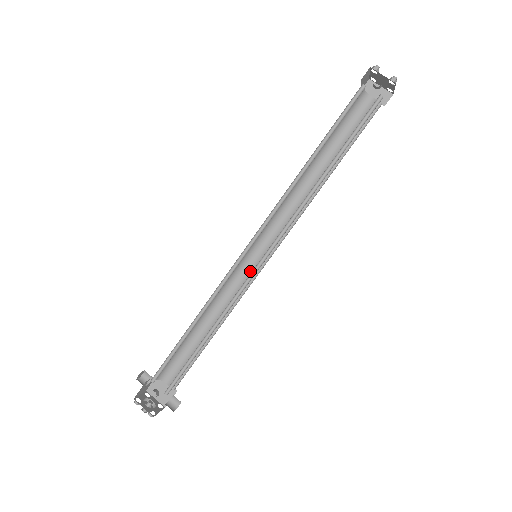
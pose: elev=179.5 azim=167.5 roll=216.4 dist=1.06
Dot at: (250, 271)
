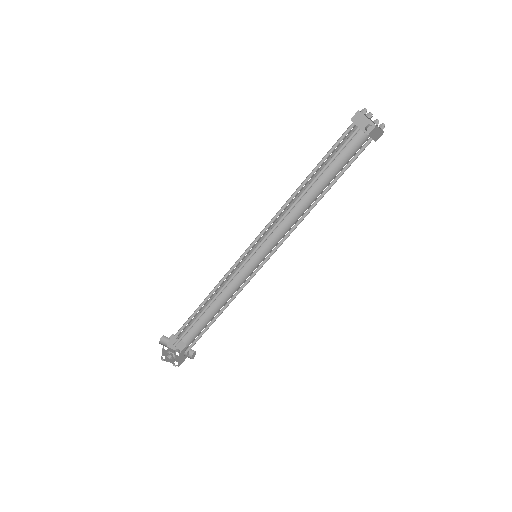
Dot at: (249, 263)
